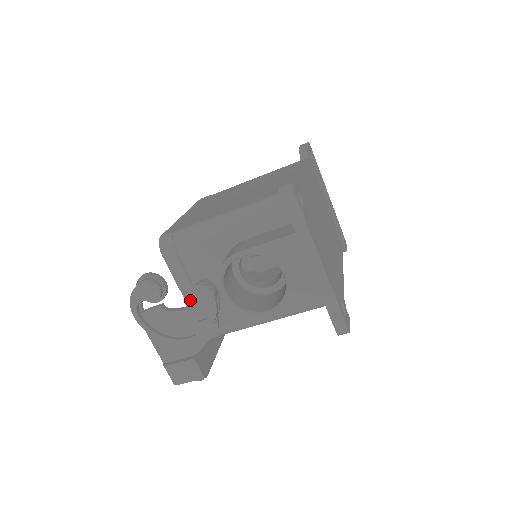
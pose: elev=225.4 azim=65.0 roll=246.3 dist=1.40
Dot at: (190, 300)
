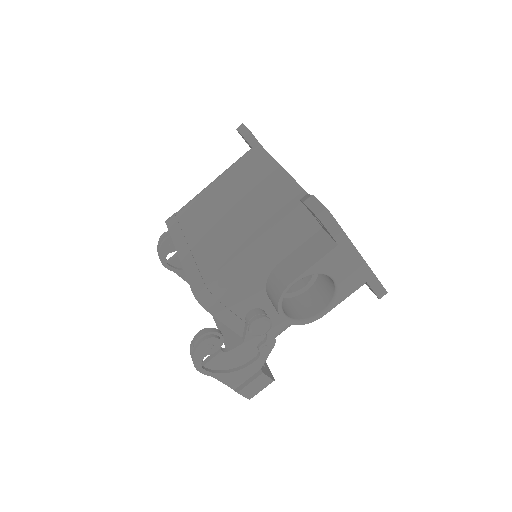
Dot at: (251, 334)
